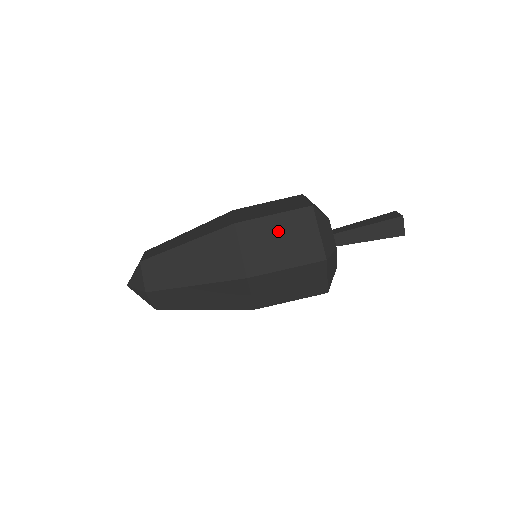
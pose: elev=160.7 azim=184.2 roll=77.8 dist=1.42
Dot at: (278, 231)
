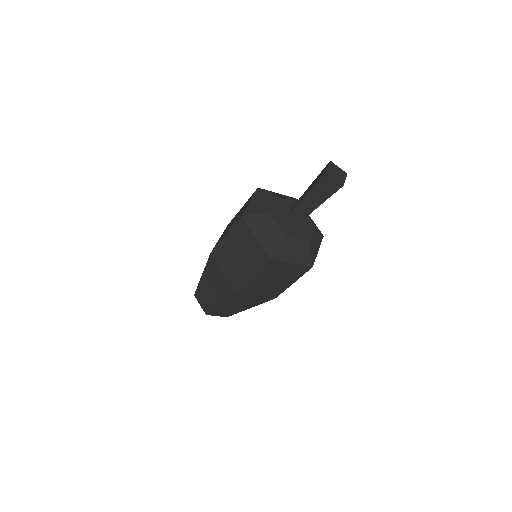
Dot at: (233, 248)
